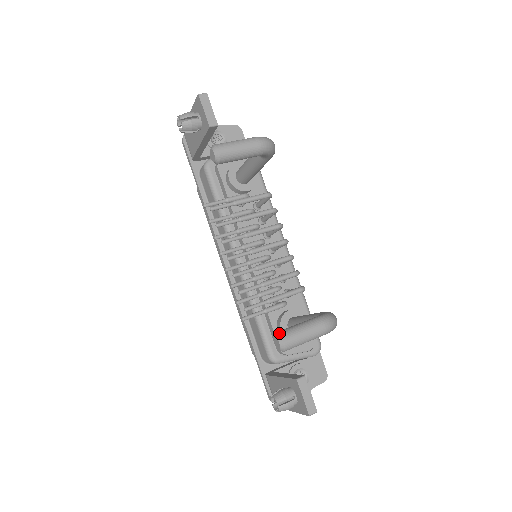
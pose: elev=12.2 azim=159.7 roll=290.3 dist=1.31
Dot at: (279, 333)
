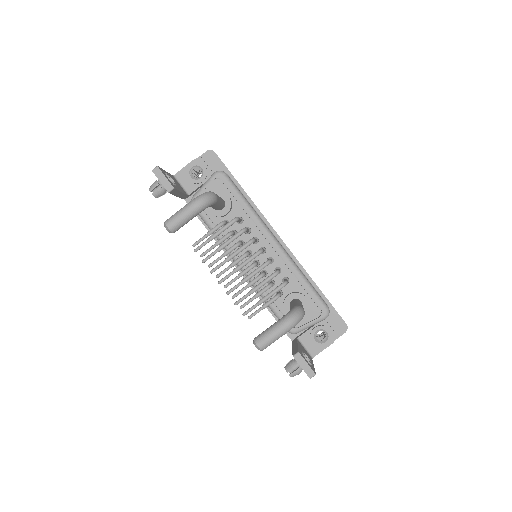
Dot at: (254, 340)
